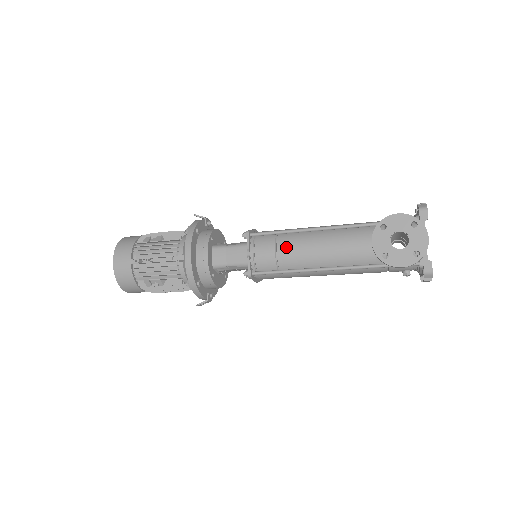
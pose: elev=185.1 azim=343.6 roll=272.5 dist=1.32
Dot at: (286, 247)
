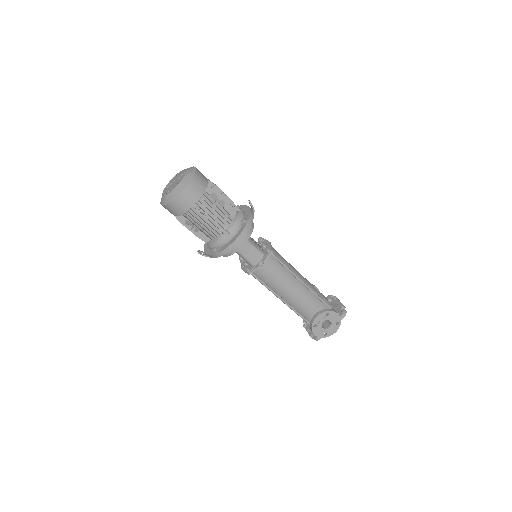
Dot at: (280, 277)
